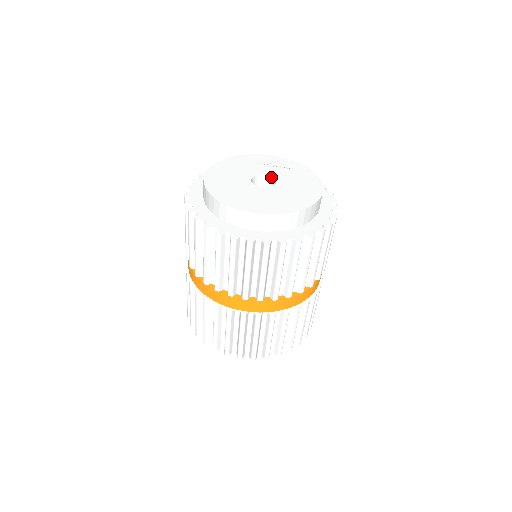
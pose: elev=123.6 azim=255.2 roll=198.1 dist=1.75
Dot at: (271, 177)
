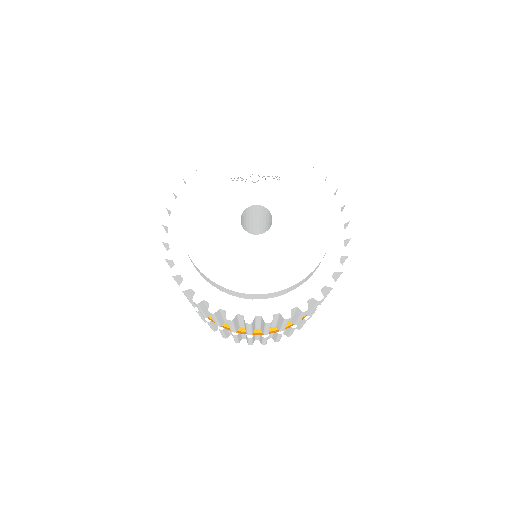
Dot at: (263, 206)
